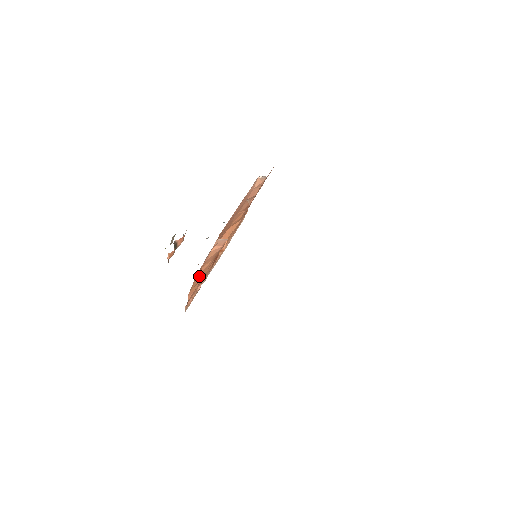
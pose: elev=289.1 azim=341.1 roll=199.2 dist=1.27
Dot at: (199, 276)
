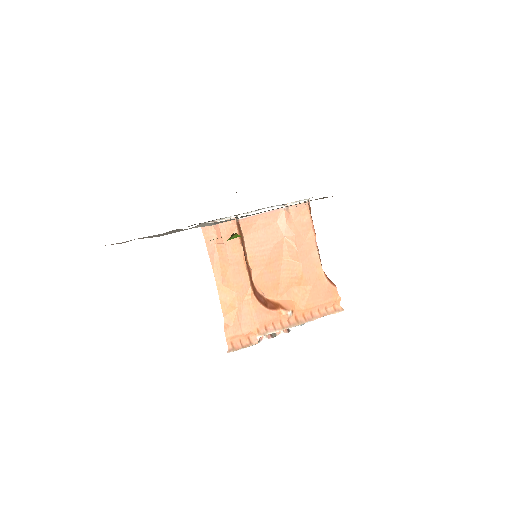
Dot at: (226, 291)
